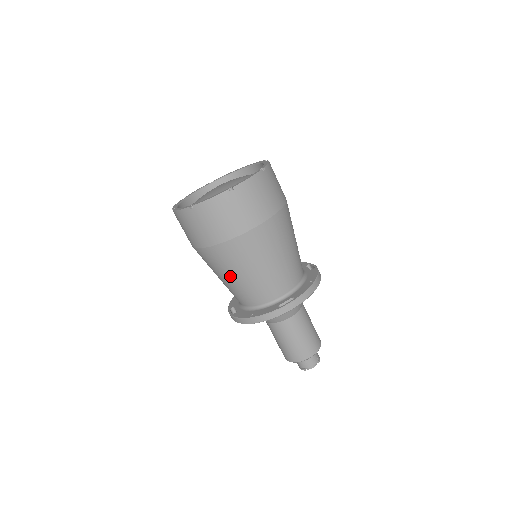
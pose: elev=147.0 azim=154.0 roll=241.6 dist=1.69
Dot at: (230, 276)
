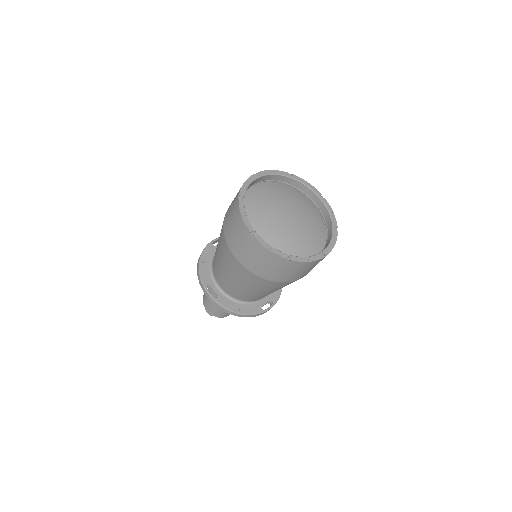
Dot at: (252, 289)
